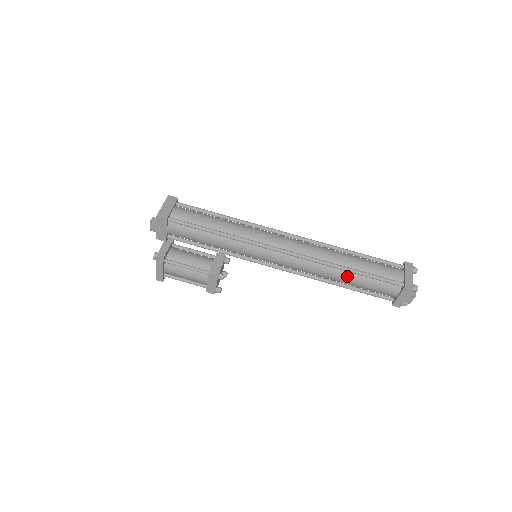
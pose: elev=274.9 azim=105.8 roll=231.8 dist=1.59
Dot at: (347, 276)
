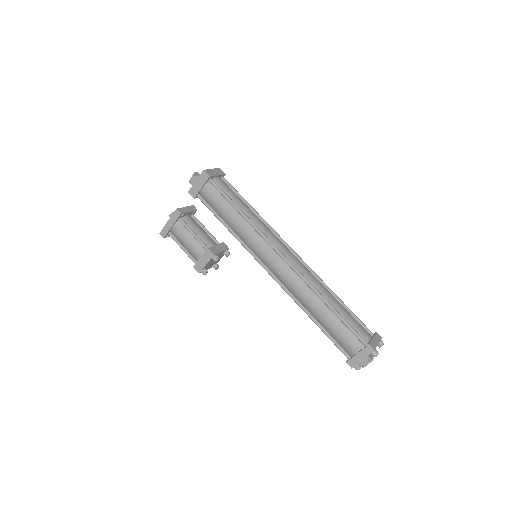
Dot at: (323, 310)
